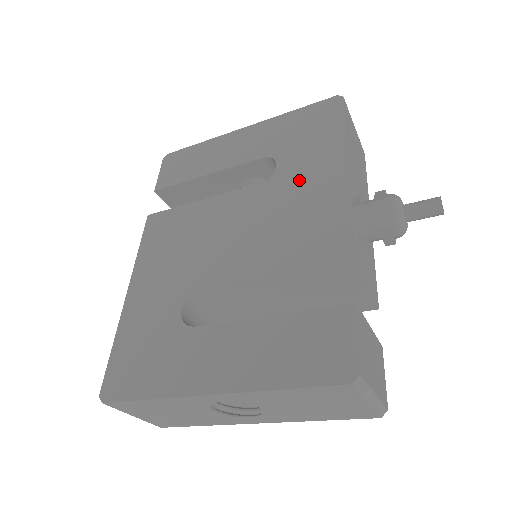
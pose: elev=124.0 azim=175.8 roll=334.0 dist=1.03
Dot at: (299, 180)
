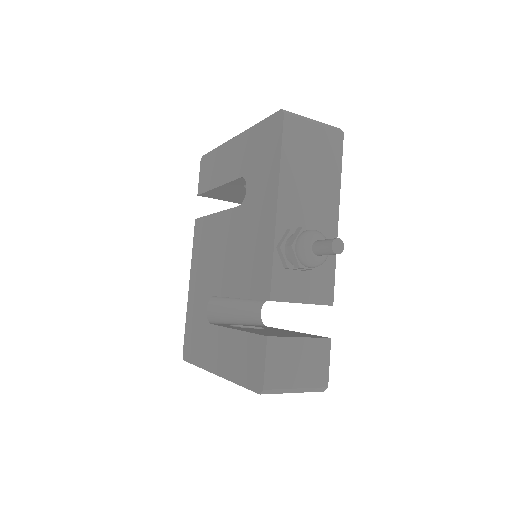
Dot at: (255, 210)
